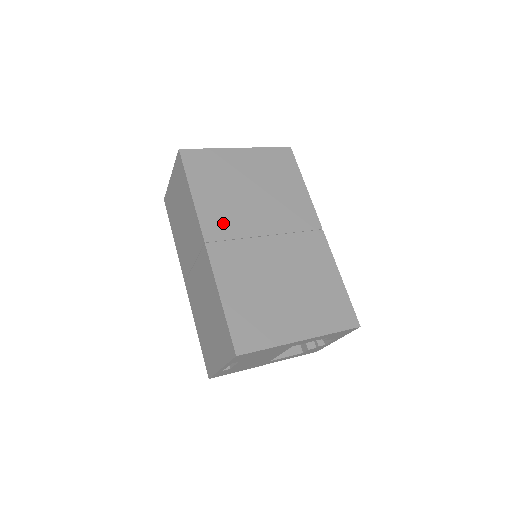
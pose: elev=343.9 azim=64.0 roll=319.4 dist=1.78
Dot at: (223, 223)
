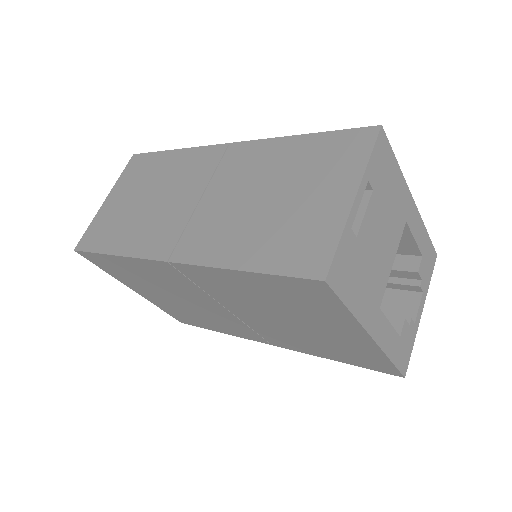
Dot at: occluded
